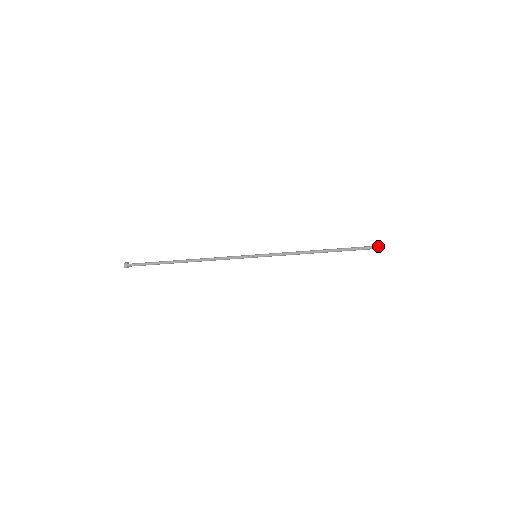
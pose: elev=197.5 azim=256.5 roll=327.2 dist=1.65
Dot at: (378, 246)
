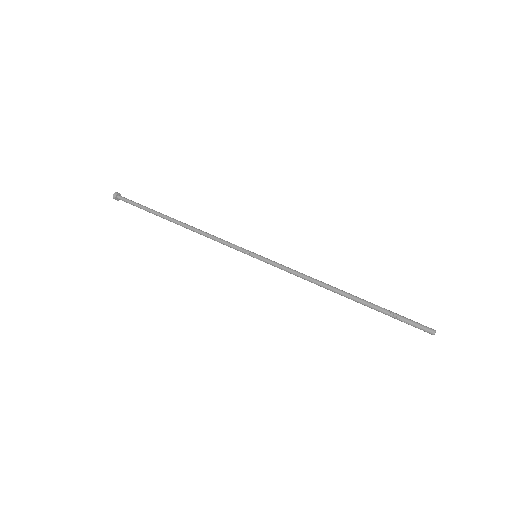
Dot at: (424, 327)
